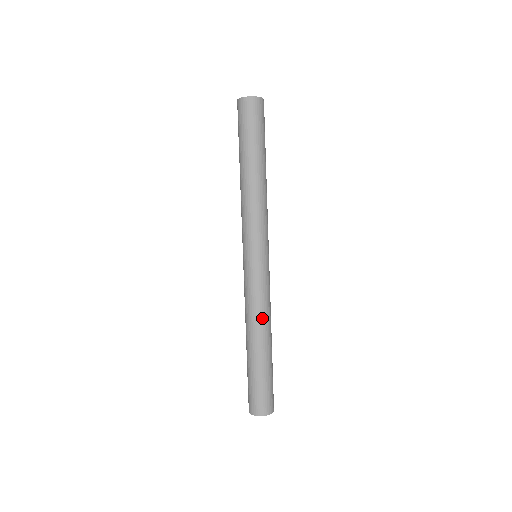
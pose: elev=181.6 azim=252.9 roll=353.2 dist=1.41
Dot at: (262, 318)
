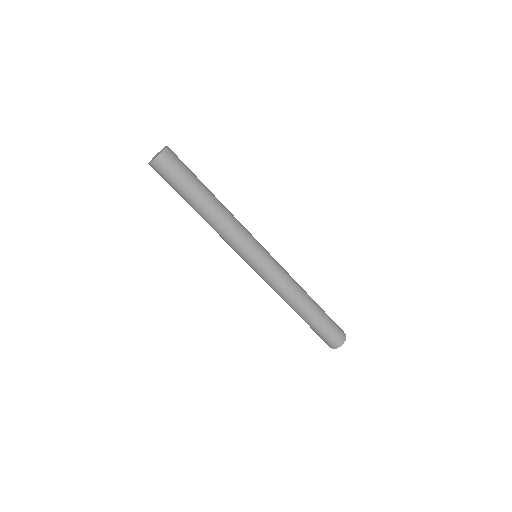
Dot at: (286, 298)
